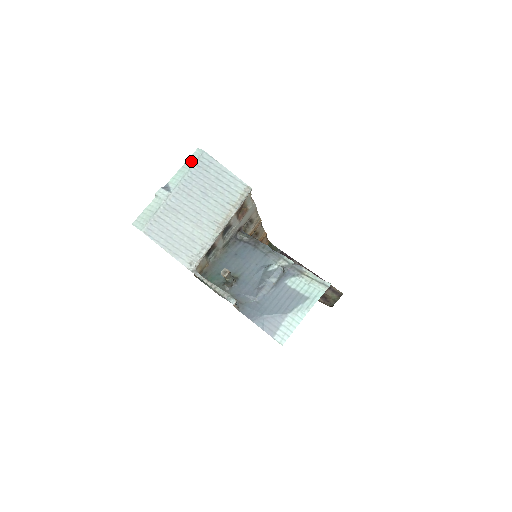
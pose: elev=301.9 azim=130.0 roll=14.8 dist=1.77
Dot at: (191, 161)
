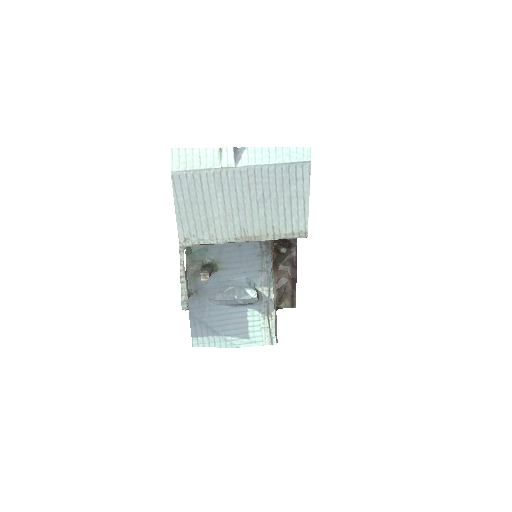
Dot at: (289, 155)
